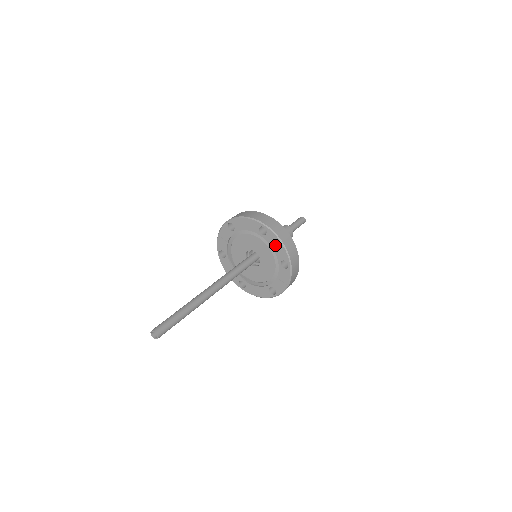
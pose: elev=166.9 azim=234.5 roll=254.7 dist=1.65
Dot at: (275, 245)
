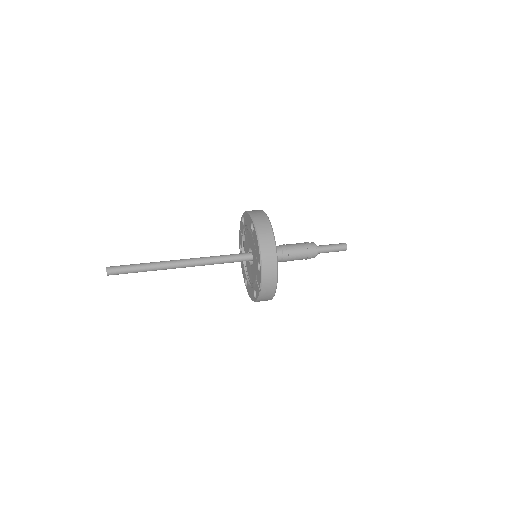
Dot at: (256, 244)
